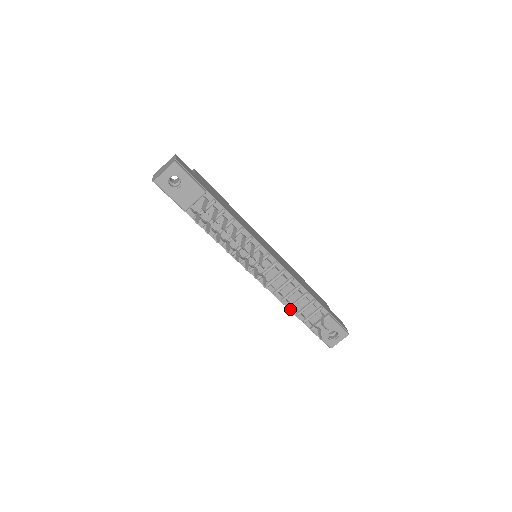
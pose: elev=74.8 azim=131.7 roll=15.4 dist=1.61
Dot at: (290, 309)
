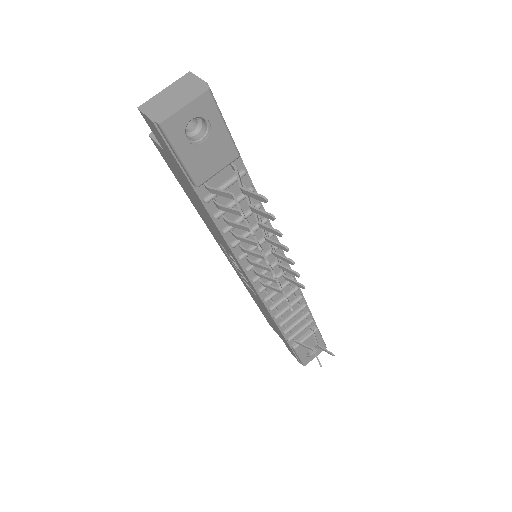
Dot at: (279, 326)
